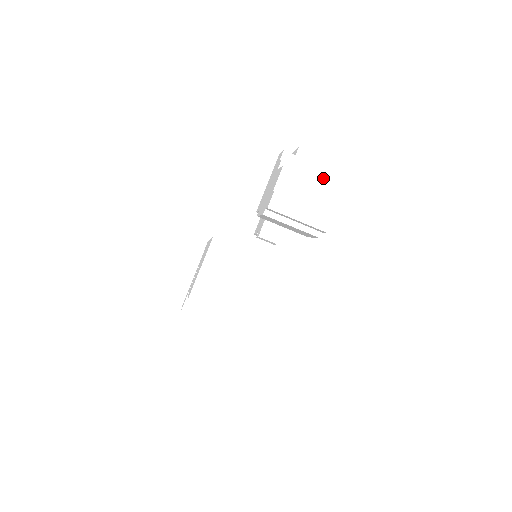
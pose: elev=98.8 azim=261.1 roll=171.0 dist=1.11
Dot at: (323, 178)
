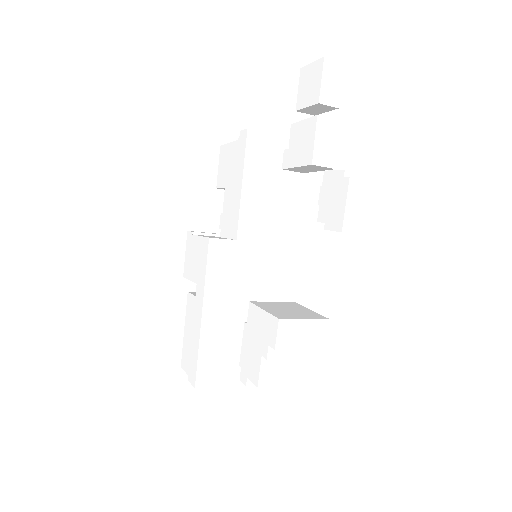
Dot at: occluded
